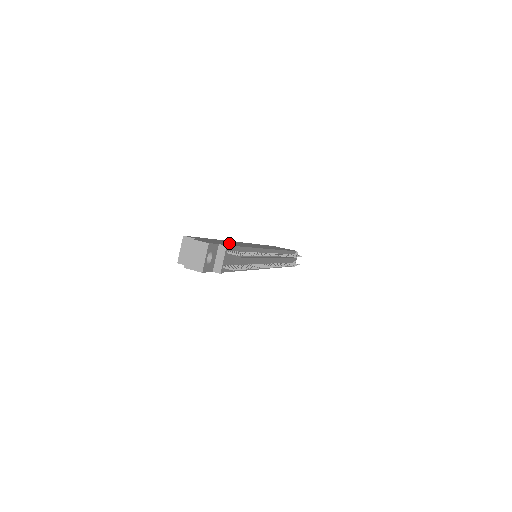
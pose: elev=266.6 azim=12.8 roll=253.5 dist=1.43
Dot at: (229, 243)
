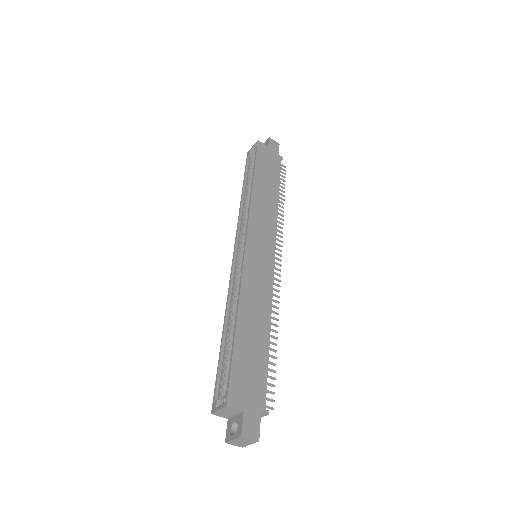
Dot at: (255, 346)
